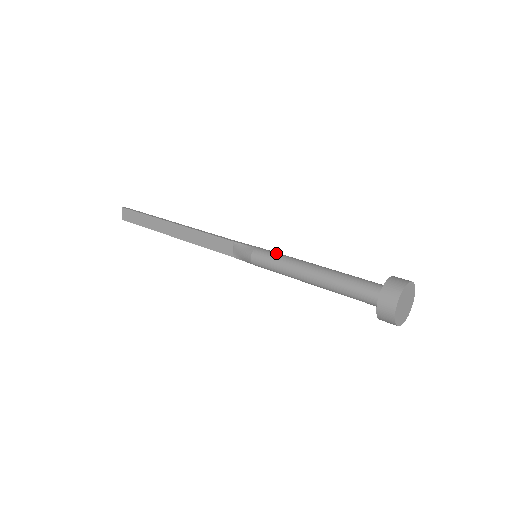
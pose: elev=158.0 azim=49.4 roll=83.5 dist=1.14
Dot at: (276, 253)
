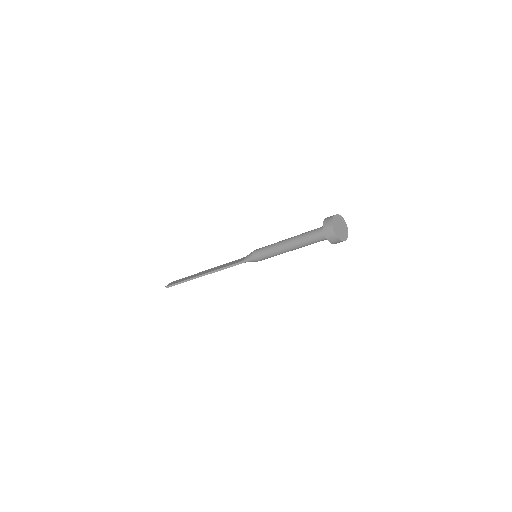
Dot at: occluded
